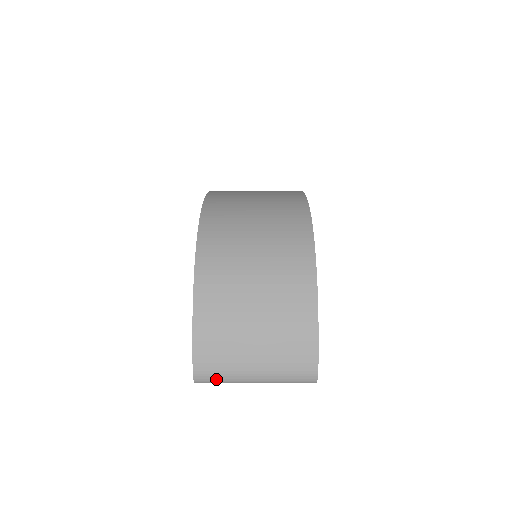
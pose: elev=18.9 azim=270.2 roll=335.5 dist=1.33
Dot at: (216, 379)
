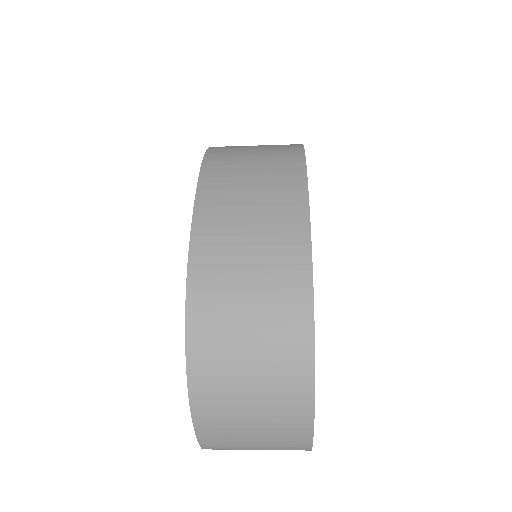
Dot at: occluded
